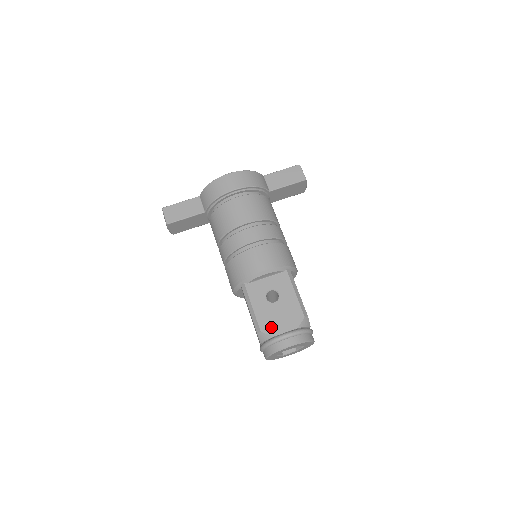
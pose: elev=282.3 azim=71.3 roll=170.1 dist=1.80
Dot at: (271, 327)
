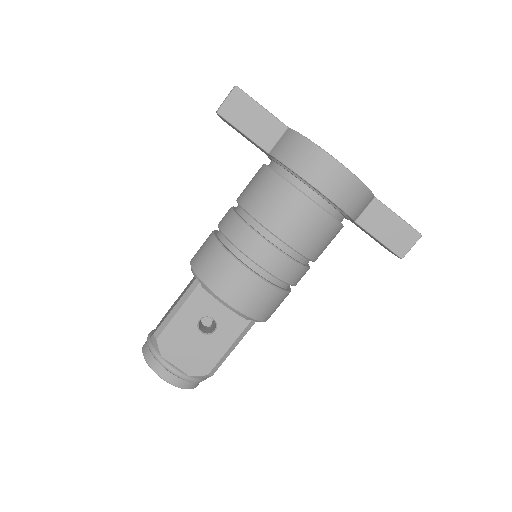
Dot at: (170, 347)
